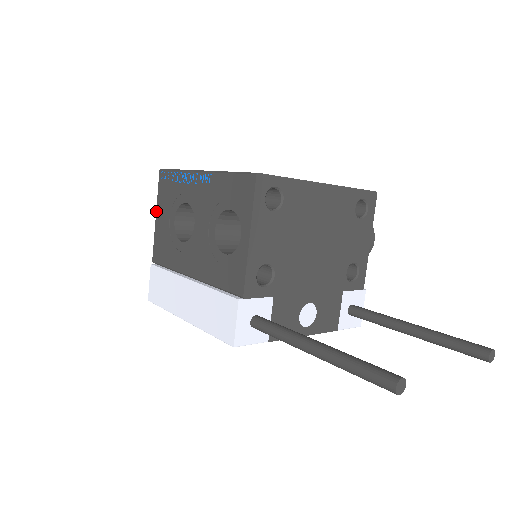
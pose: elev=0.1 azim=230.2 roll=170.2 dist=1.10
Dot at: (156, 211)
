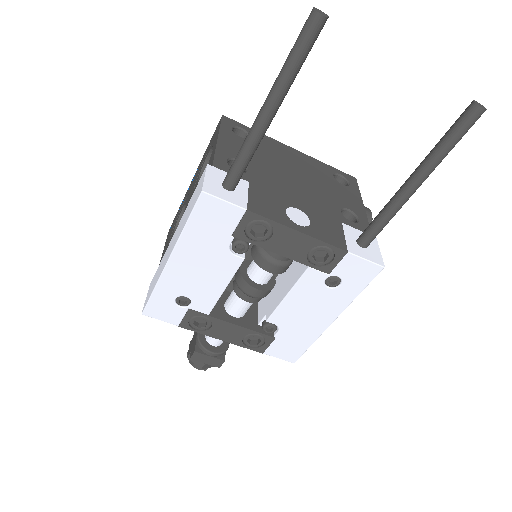
Dot at: (162, 254)
